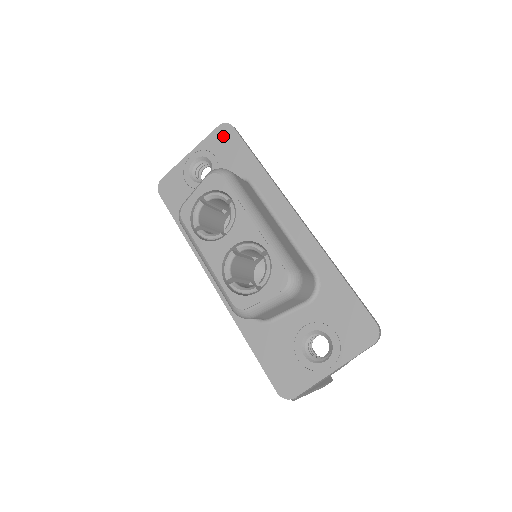
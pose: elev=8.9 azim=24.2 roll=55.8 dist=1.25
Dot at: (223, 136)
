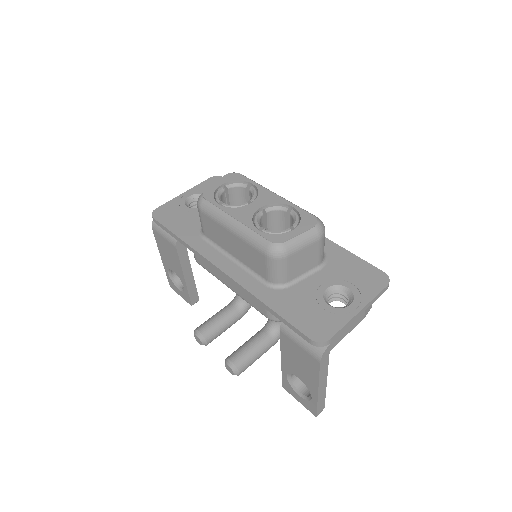
Dot at: occluded
